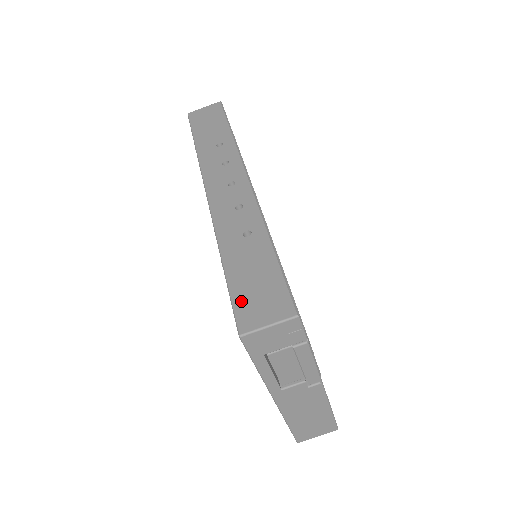
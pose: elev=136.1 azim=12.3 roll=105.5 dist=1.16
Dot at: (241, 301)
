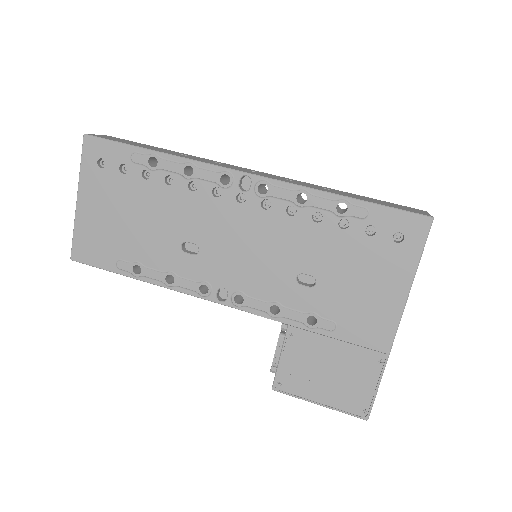
Dot at: (400, 208)
